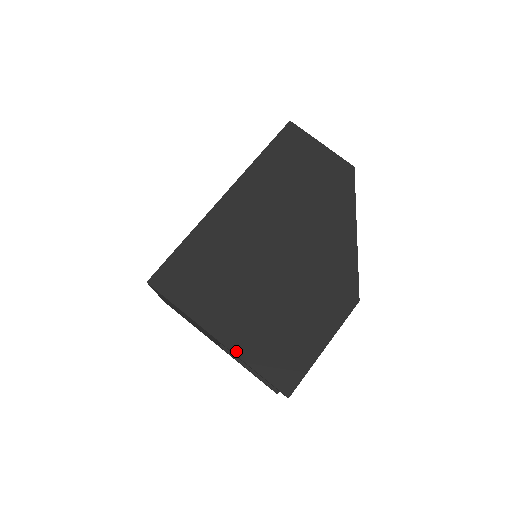
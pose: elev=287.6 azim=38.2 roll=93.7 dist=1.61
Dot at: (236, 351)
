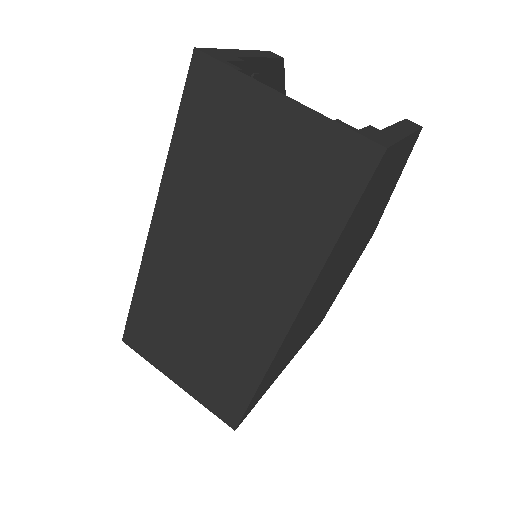
Dot at: occluded
